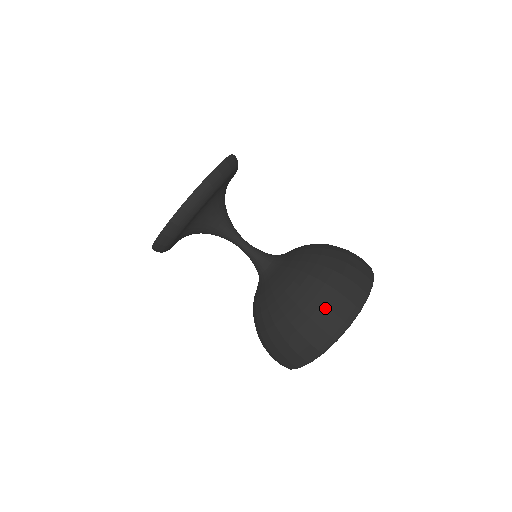
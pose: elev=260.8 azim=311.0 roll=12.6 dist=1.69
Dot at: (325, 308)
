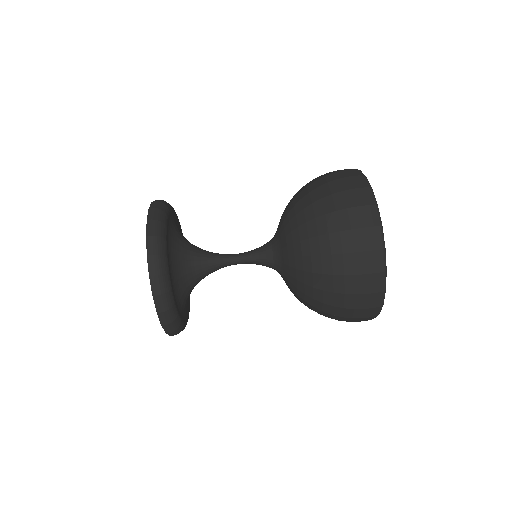
Dot at: (329, 175)
